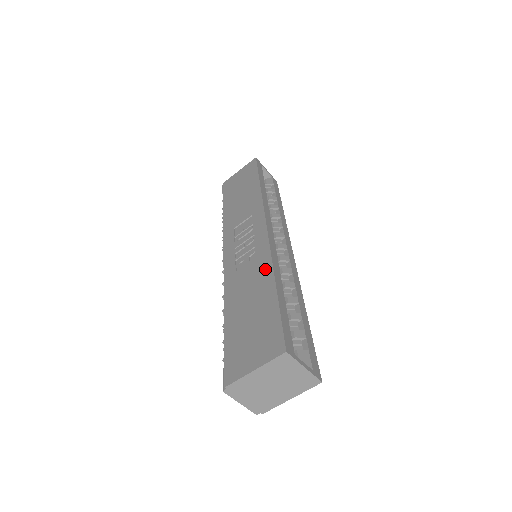
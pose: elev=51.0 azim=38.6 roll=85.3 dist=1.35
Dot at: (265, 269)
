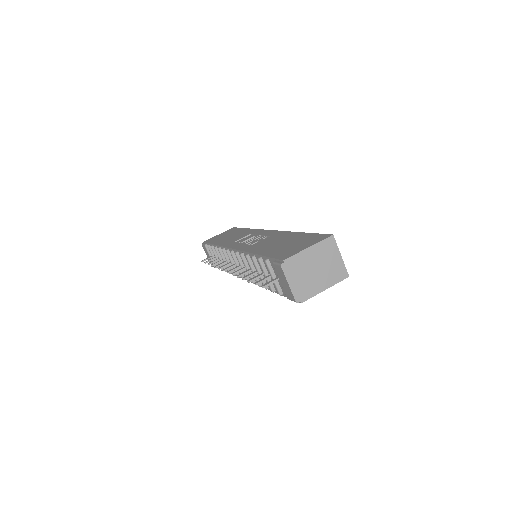
Dot at: (284, 234)
